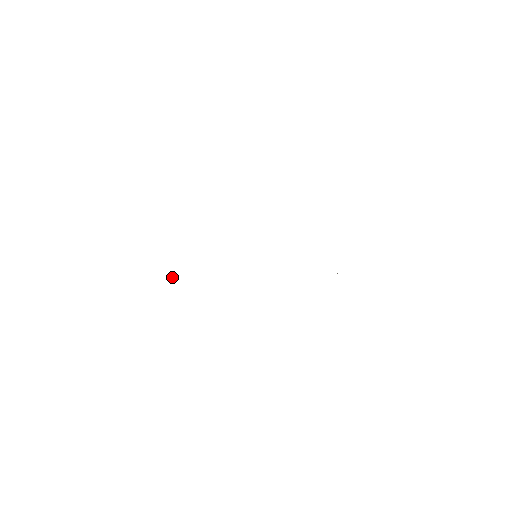
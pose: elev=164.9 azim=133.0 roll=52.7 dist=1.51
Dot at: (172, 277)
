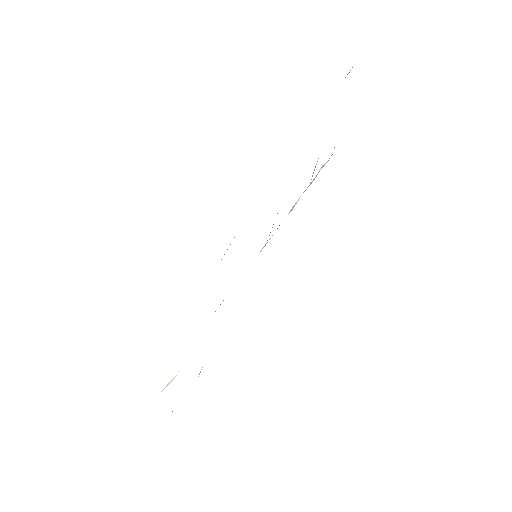
Dot at: occluded
